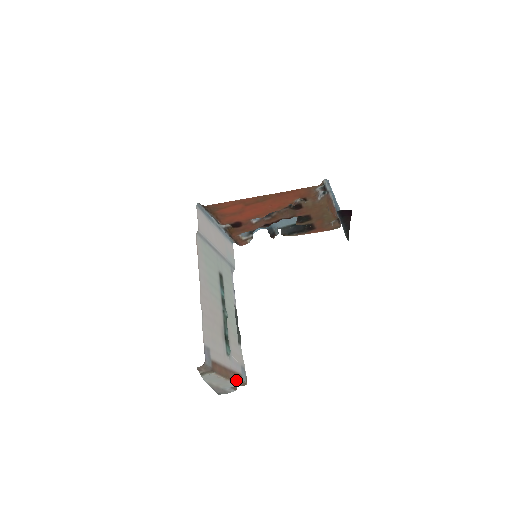
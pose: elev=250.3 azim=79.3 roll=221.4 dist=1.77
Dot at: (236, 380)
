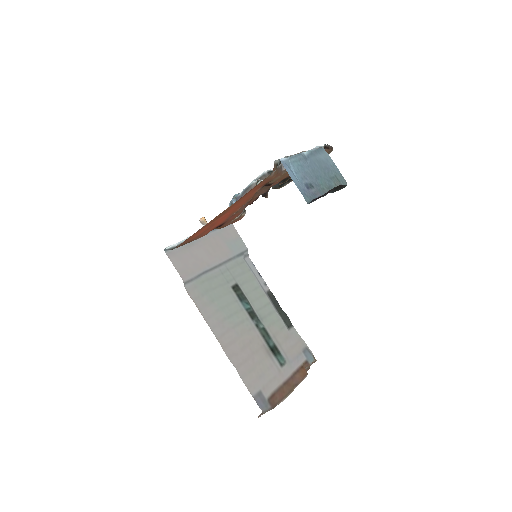
Dot at: (303, 376)
